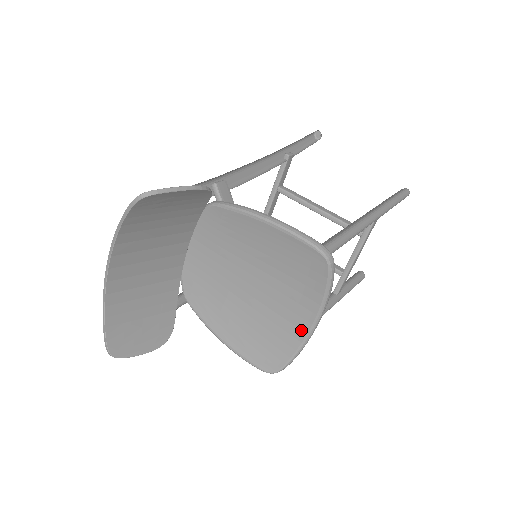
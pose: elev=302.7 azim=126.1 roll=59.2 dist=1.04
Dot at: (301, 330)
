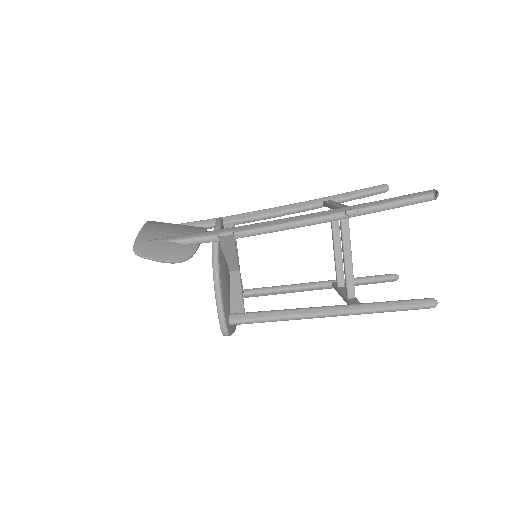
Dot at: occluded
